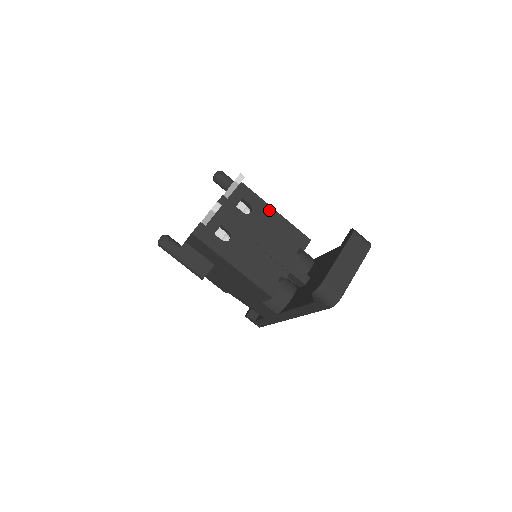
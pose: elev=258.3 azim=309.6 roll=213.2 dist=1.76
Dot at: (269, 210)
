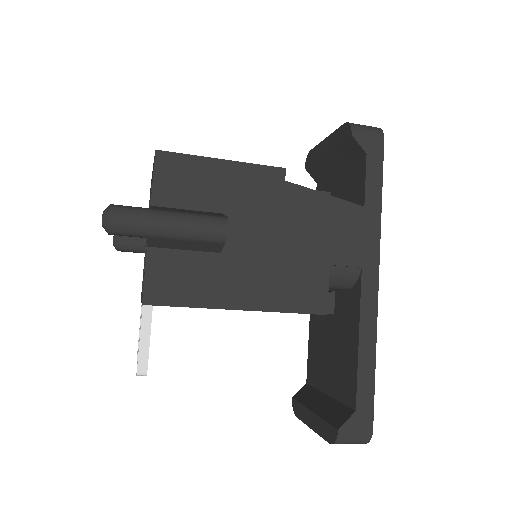
Dot at: (230, 309)
